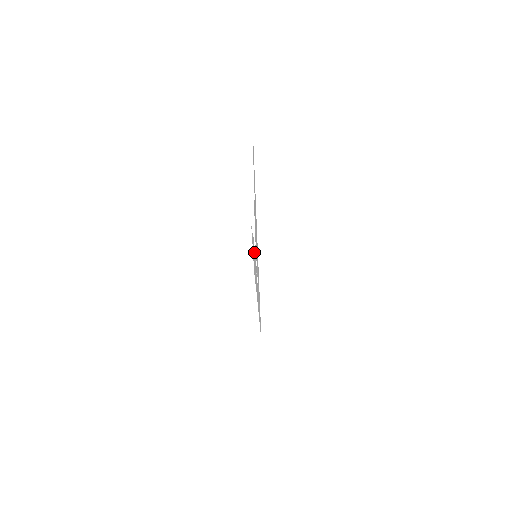
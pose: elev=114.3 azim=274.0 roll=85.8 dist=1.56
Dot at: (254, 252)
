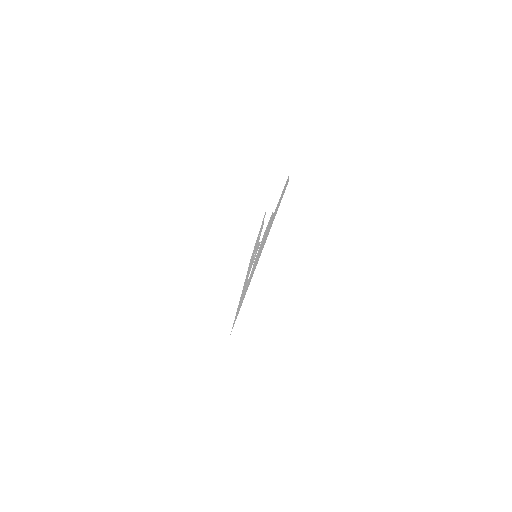
Dot at: (257, 244)
